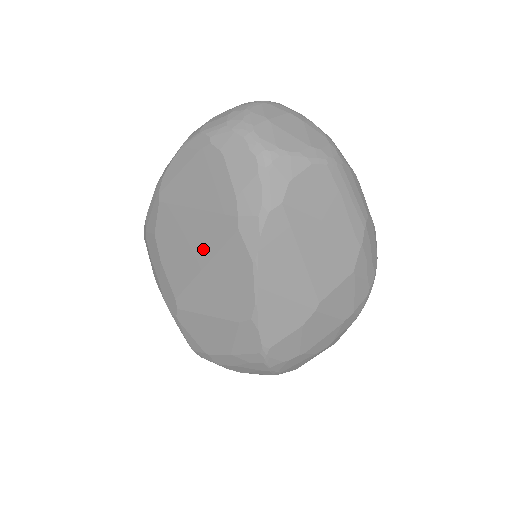
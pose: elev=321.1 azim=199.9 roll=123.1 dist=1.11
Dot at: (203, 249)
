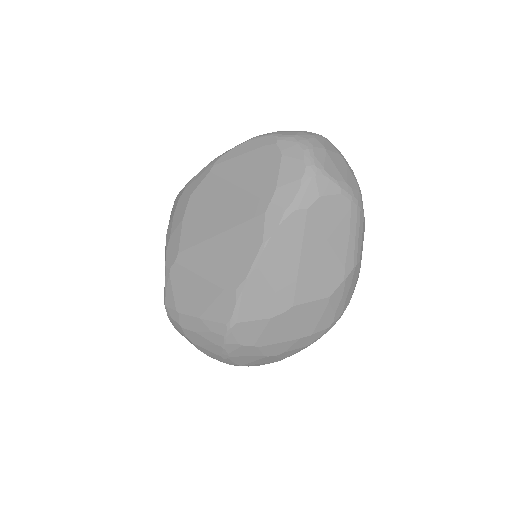
Dot at: (227, 219)
